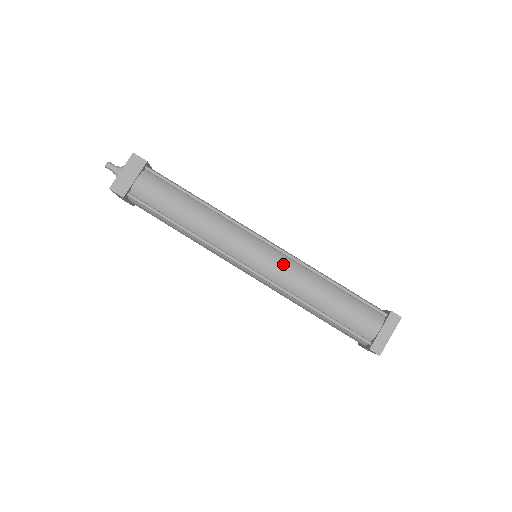
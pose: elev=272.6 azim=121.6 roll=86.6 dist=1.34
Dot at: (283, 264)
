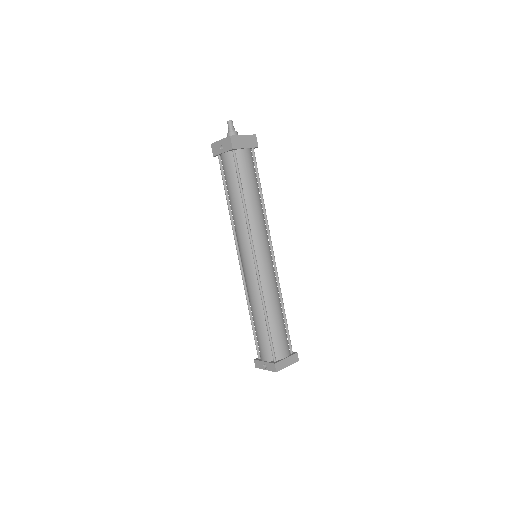
Dot at: (272, 274)
